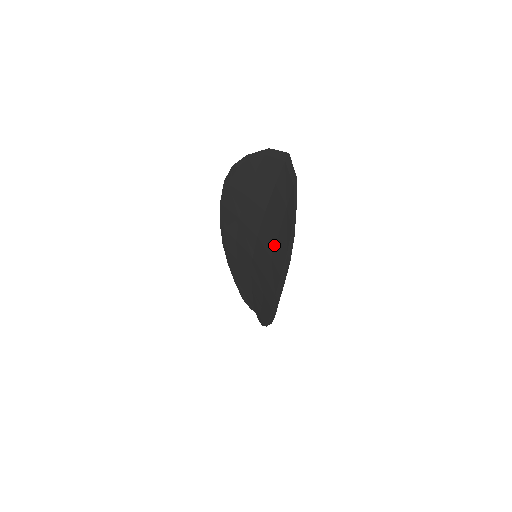
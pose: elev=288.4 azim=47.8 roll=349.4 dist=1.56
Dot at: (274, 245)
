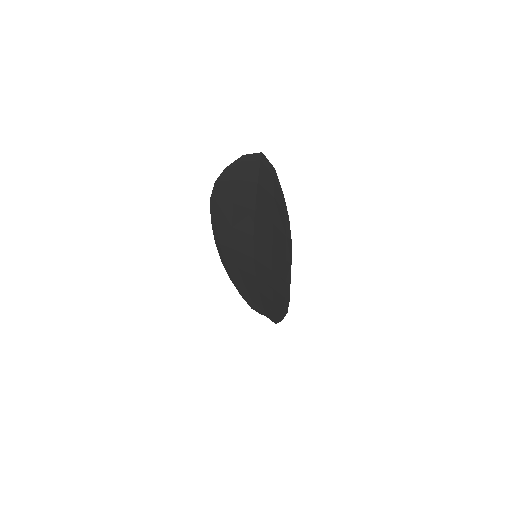
Dot at: (272, 236)
